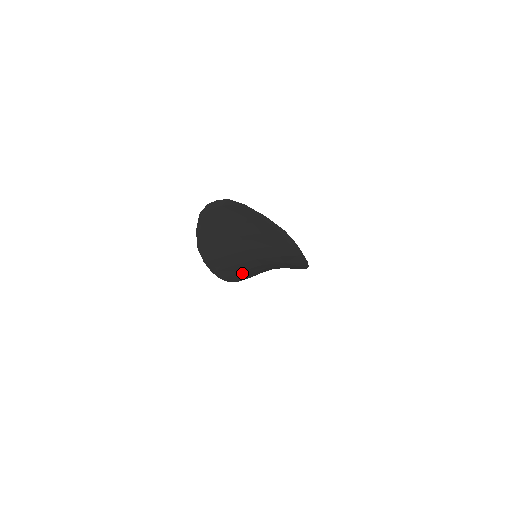
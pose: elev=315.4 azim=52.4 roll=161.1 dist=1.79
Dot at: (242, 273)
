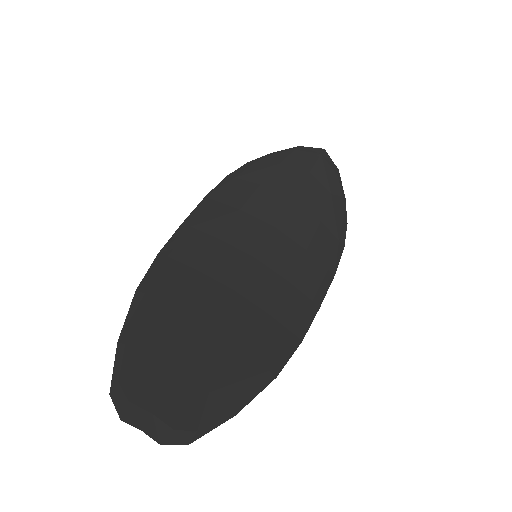
Dot at: (245, 199)
